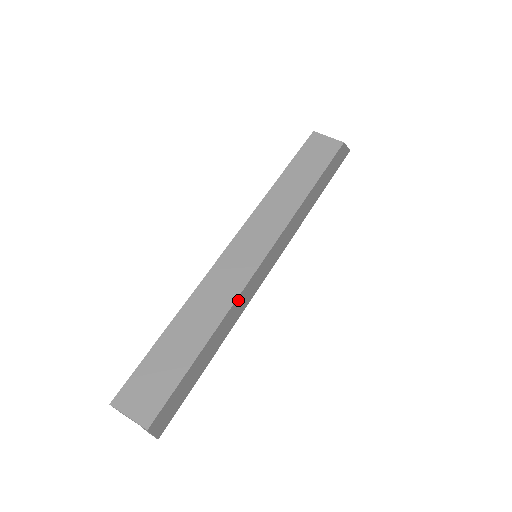
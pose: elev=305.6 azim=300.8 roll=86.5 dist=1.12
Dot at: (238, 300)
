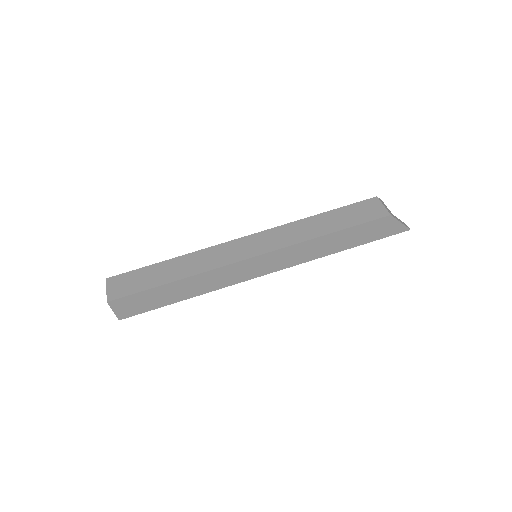
Dot at: (215, 272)
